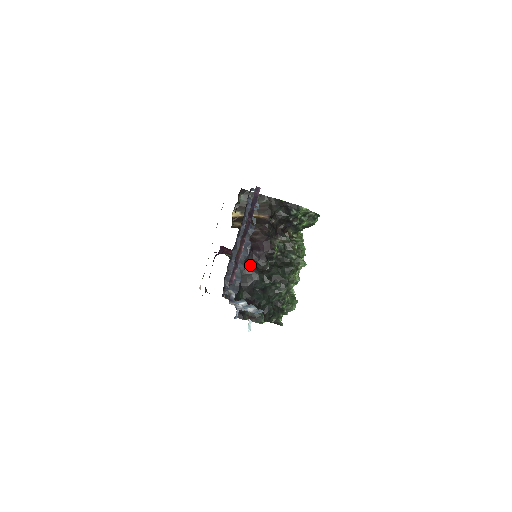
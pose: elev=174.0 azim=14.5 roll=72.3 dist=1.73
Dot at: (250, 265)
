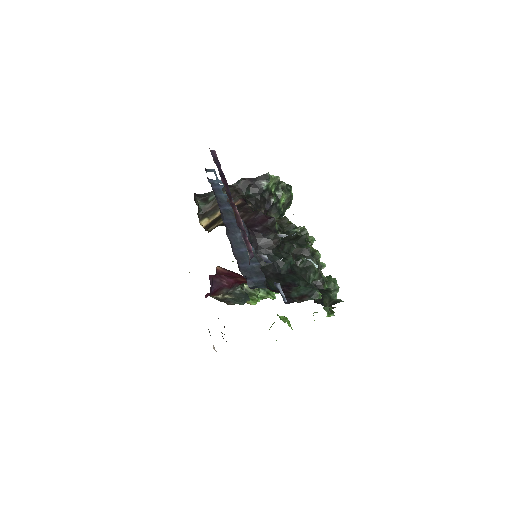
Dot at: (257, 249)
